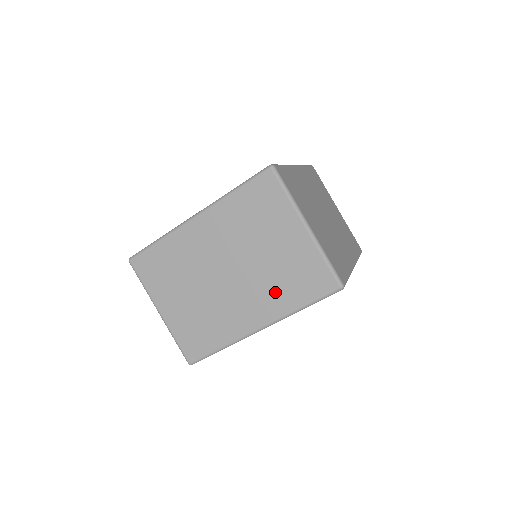
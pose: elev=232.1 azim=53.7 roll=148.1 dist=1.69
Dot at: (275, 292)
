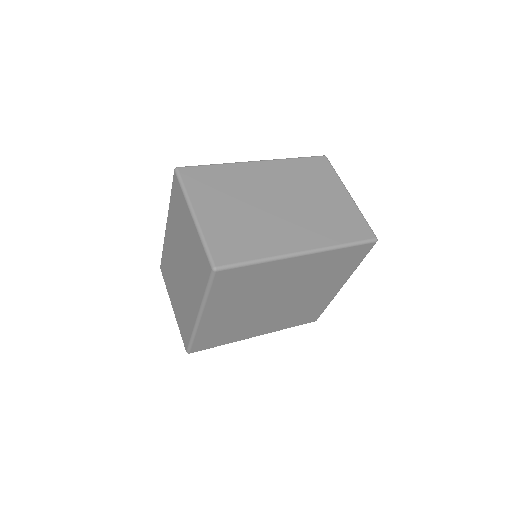
Dot at: (195, 281)
